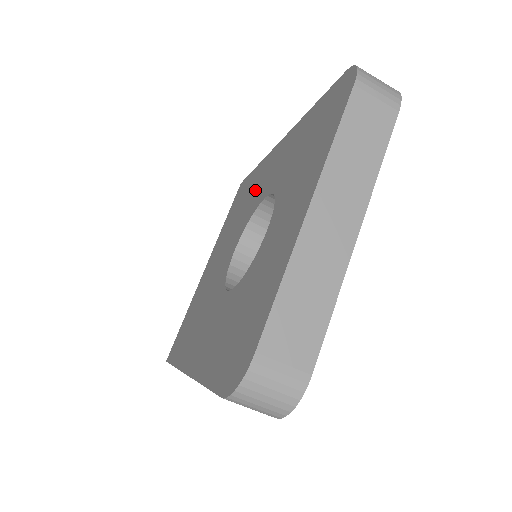
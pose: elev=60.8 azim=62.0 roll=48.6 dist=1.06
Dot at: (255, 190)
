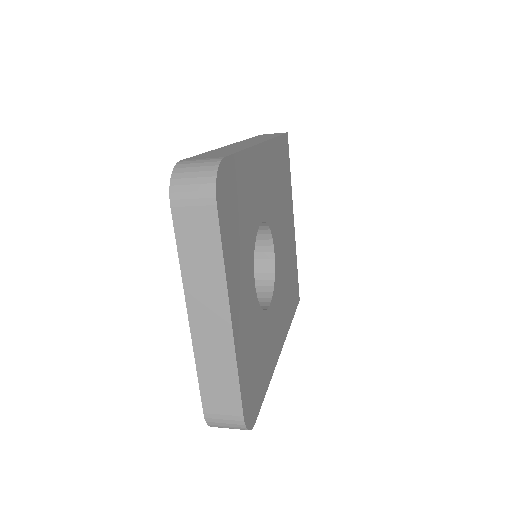
Dot at: occluded
